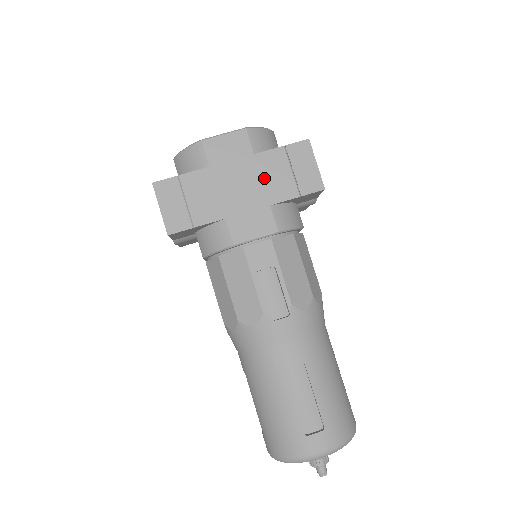
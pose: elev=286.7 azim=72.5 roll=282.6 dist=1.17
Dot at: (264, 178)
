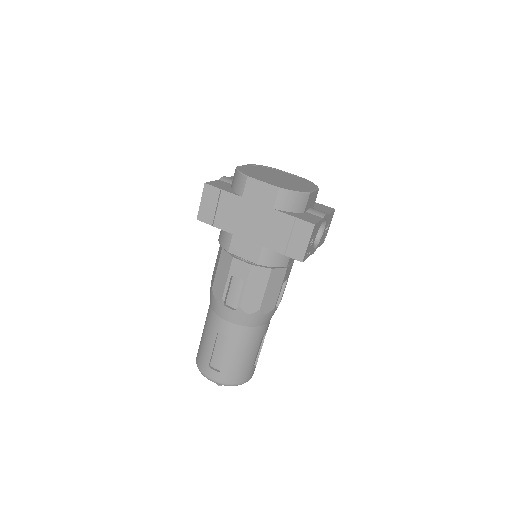
Dot at: (270, 228)
